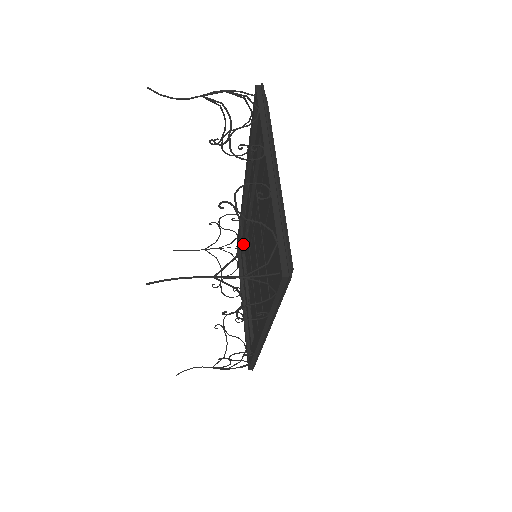
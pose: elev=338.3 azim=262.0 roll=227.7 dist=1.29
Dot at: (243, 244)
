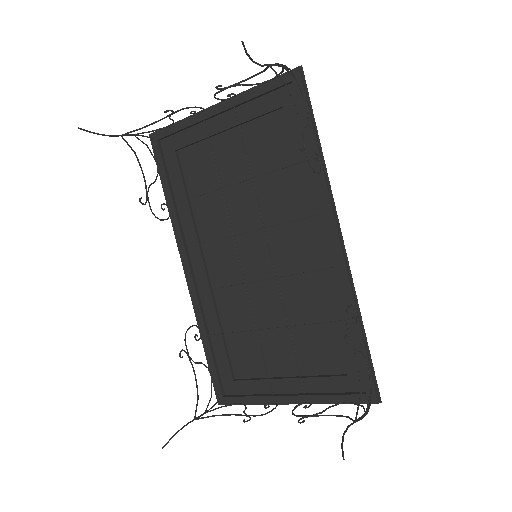
Dot at: (226, 356)
